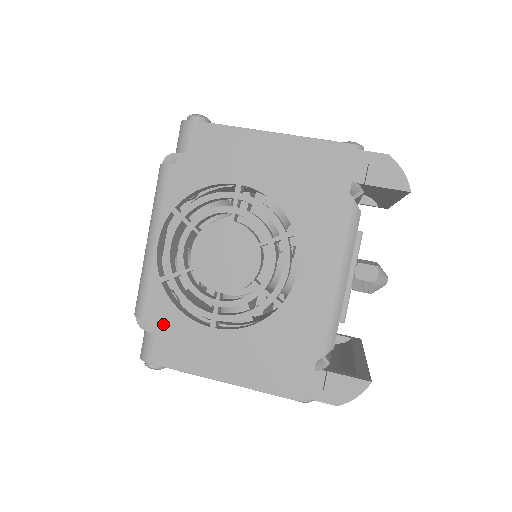
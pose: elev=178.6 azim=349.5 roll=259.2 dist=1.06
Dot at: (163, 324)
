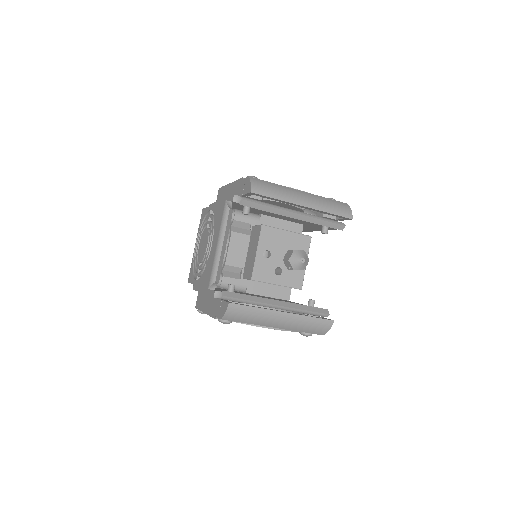
Dot at: (190, 282)
